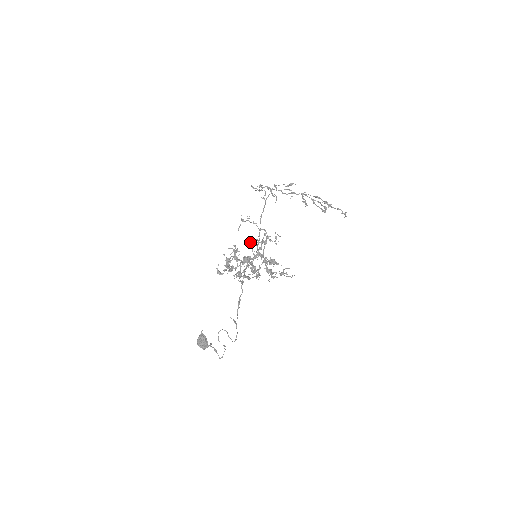
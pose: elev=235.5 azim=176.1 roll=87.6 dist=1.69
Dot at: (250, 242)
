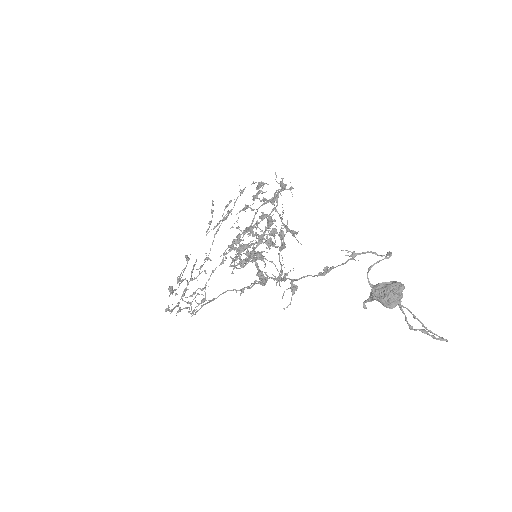
Dot at: occluded
